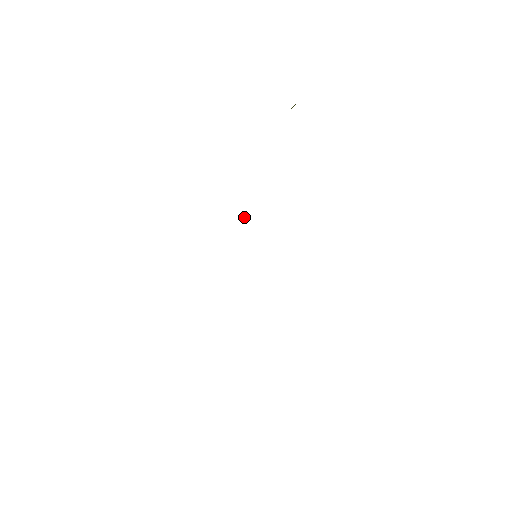
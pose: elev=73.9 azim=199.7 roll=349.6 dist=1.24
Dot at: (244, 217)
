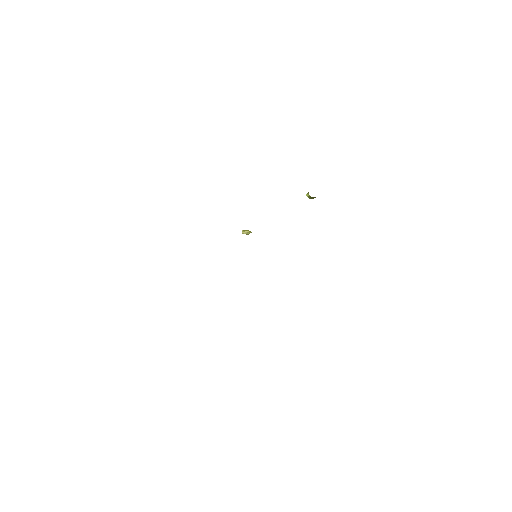
Dot at: (243, 230)
